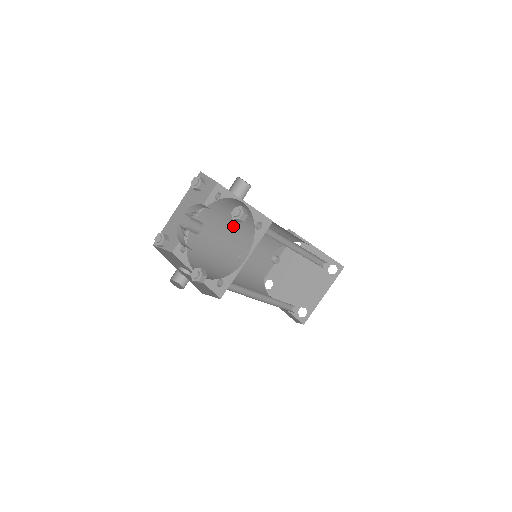
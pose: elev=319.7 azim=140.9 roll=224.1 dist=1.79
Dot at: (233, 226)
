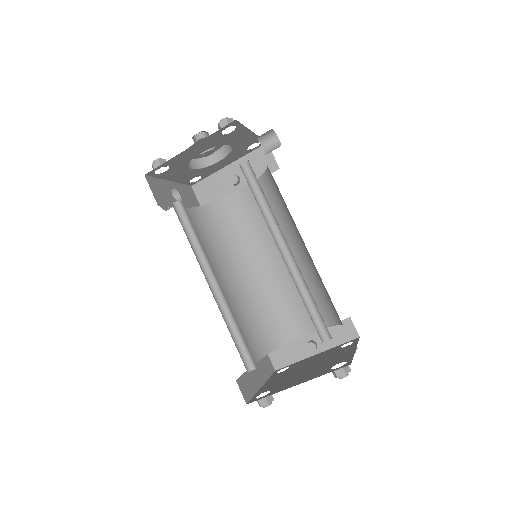
Dot at: occluded
